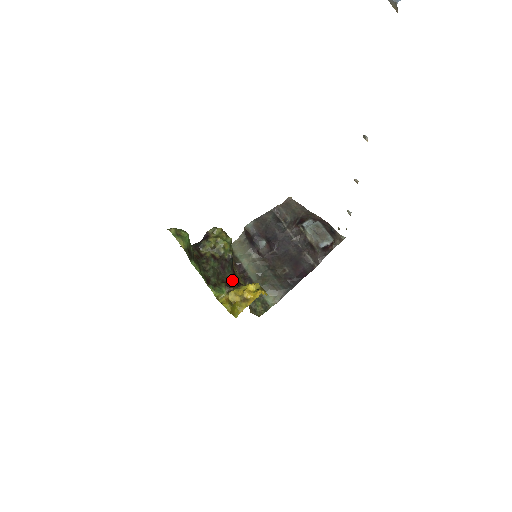
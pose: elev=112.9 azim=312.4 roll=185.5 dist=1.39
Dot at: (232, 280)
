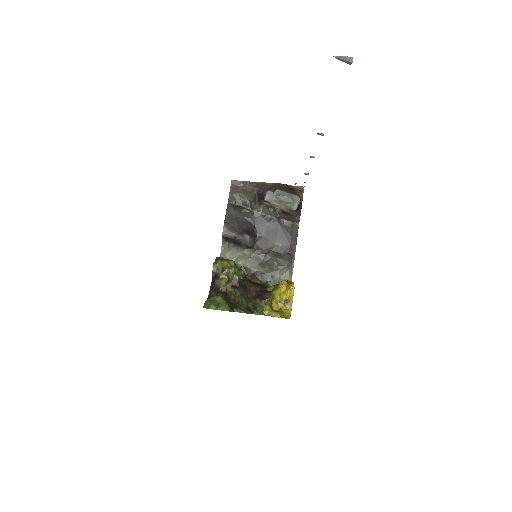
Dot at: (258, 290)
